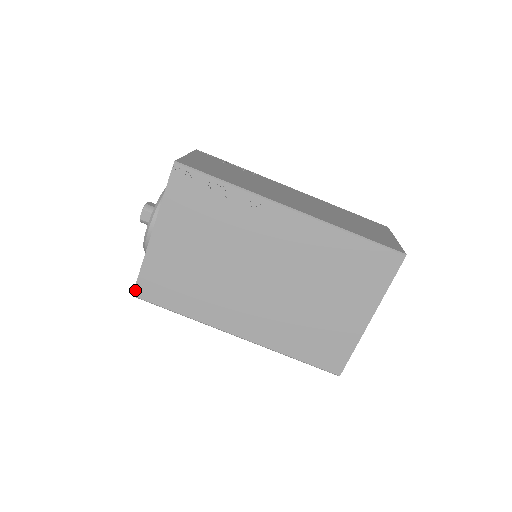
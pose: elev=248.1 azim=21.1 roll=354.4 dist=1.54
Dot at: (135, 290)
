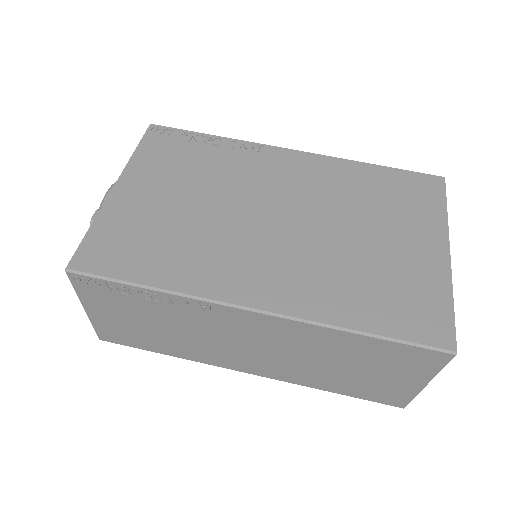
Dot at: (73, 260)
